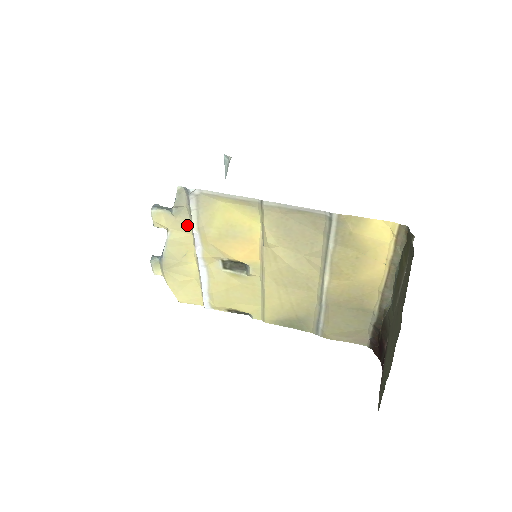
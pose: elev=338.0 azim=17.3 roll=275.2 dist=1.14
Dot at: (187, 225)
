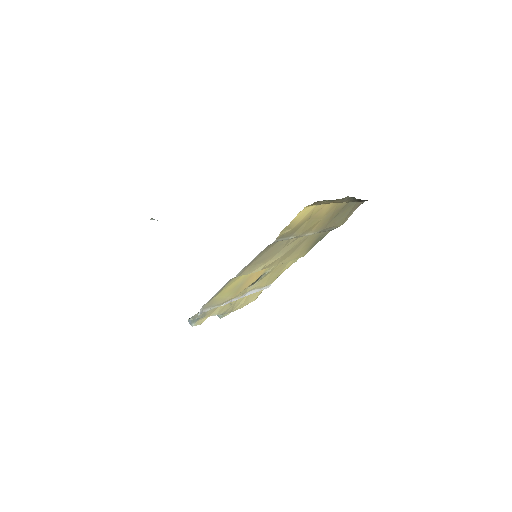
Dot at: (215, 308)
